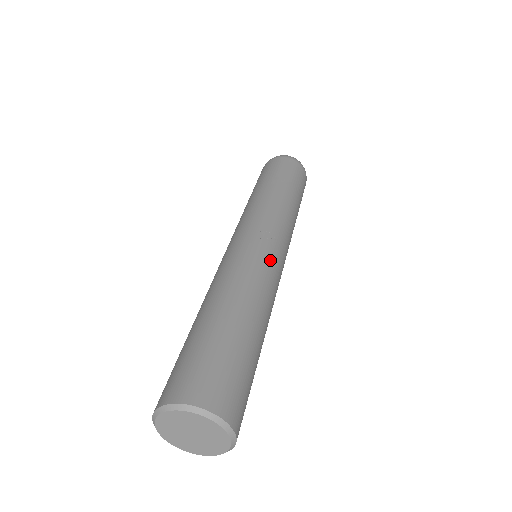
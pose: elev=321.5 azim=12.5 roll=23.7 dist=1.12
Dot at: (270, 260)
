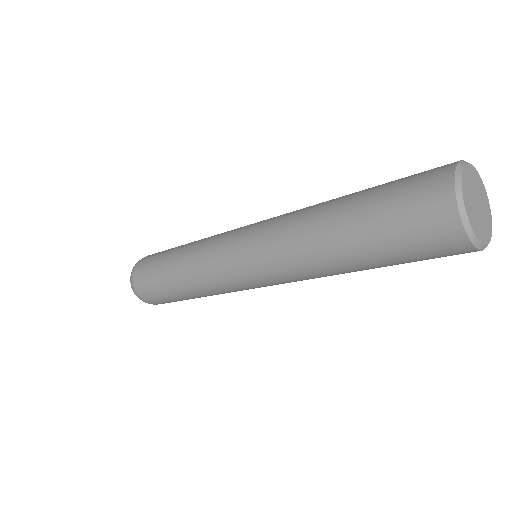
Dot at: occluded
